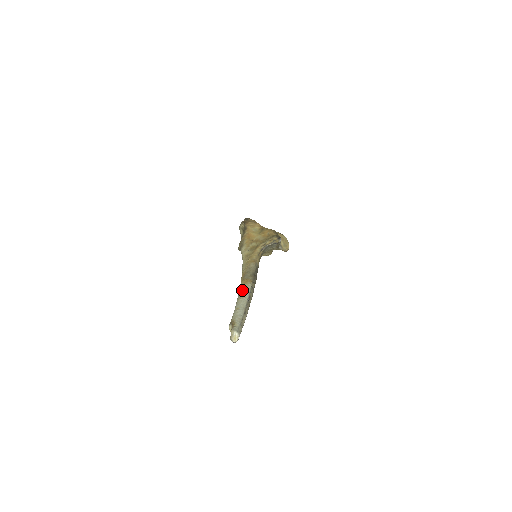
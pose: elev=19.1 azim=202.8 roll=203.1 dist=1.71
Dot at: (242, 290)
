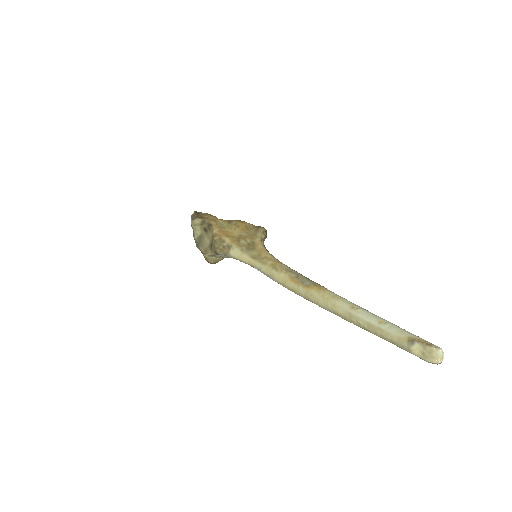
Dot at: (337, 299)
